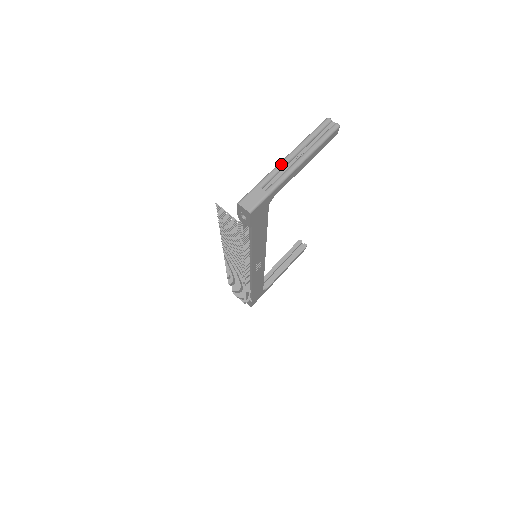
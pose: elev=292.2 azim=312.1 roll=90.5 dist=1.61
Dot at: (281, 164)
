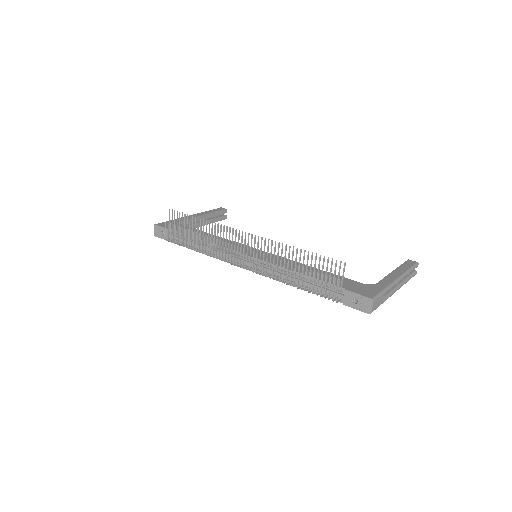
Dot at: (396, 283)
